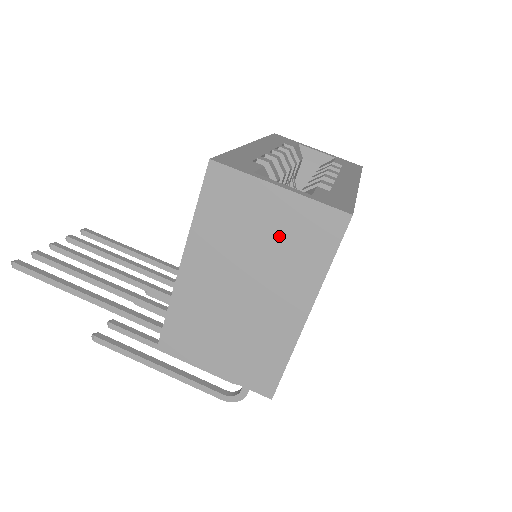
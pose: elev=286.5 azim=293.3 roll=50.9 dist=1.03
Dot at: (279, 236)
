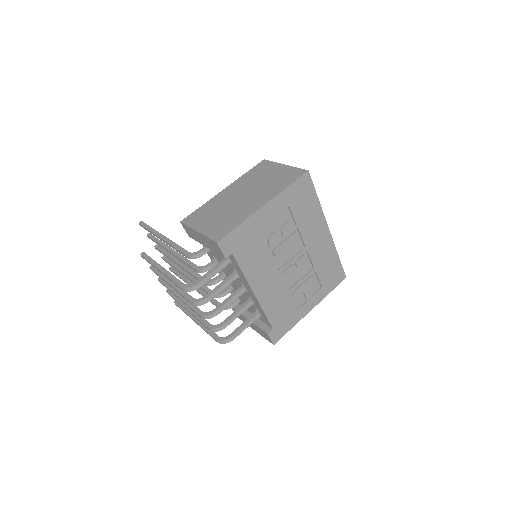
Dot at: (273, 178)
